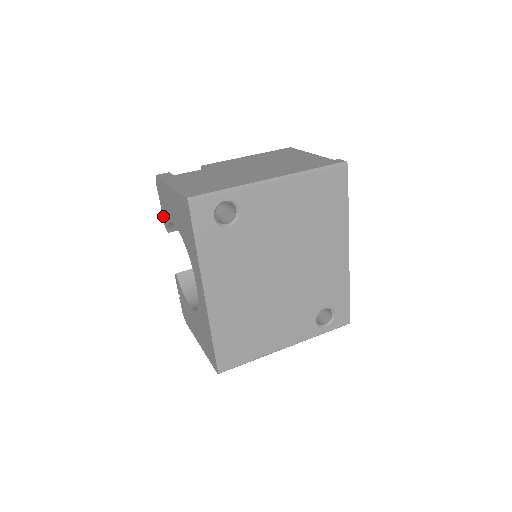
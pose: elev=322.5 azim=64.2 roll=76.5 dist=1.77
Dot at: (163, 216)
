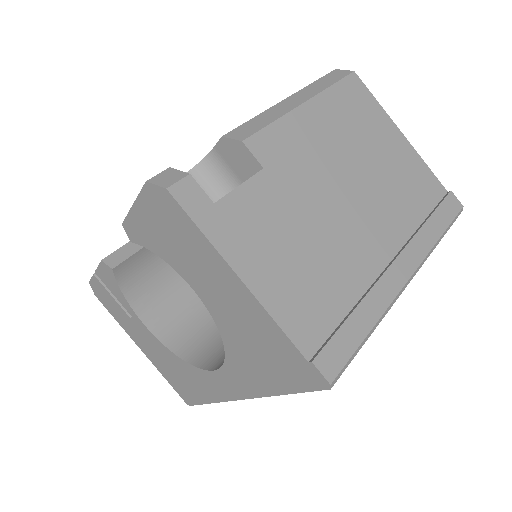
Dot at: (131, 221)
